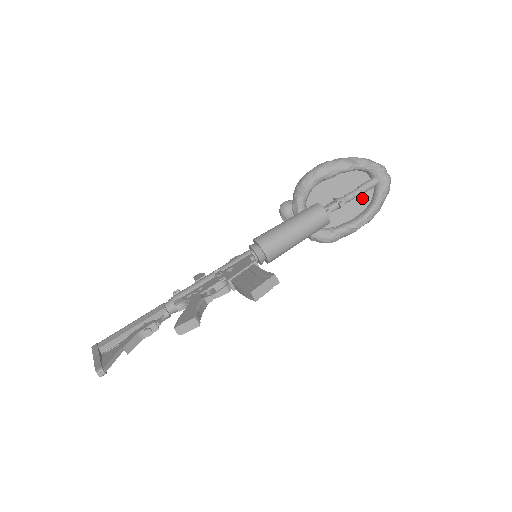
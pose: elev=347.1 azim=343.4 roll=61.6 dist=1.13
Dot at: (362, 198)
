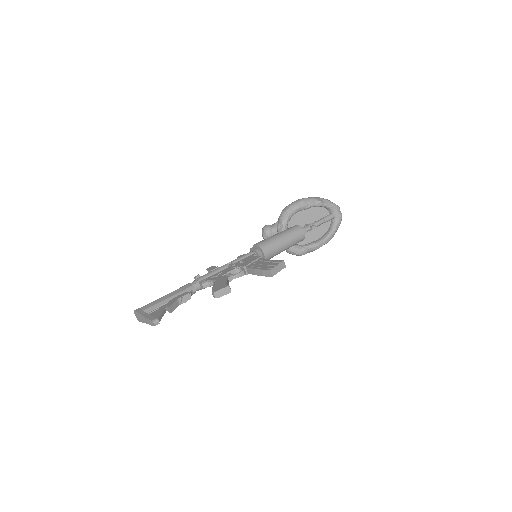
Dot at: (323, 226)
